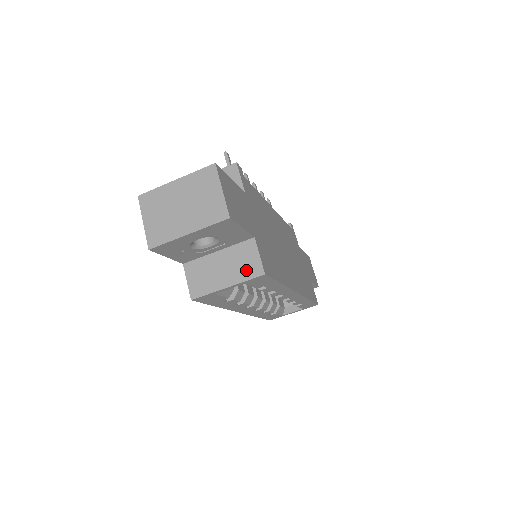
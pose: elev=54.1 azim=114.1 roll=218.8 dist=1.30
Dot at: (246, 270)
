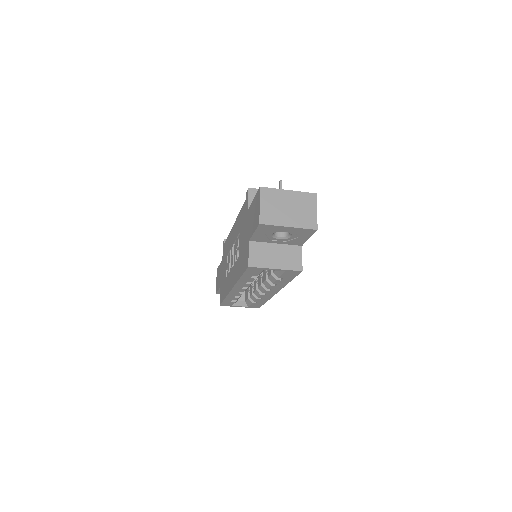
Dot at: (291, 263)
